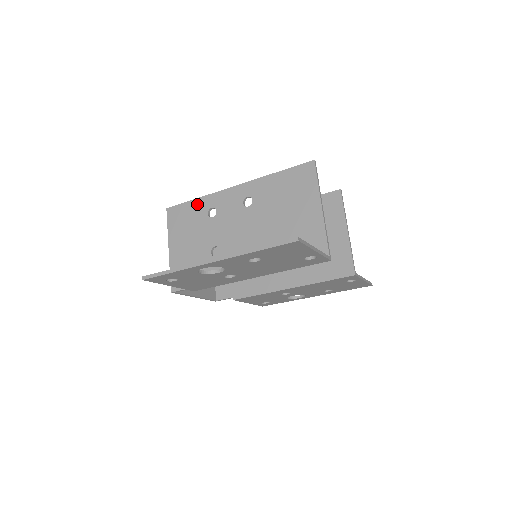
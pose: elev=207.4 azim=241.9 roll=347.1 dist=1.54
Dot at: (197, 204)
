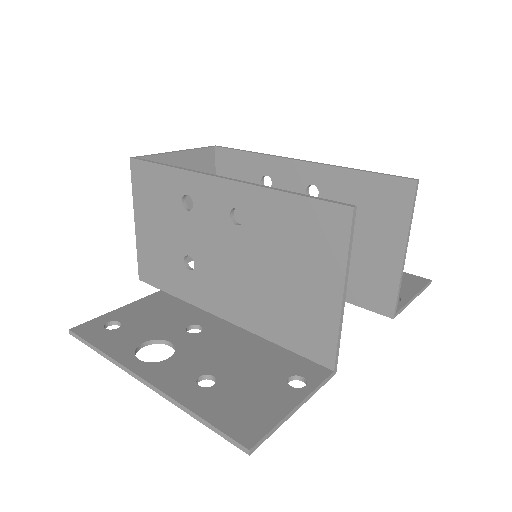
Dot at: (168, 176)
